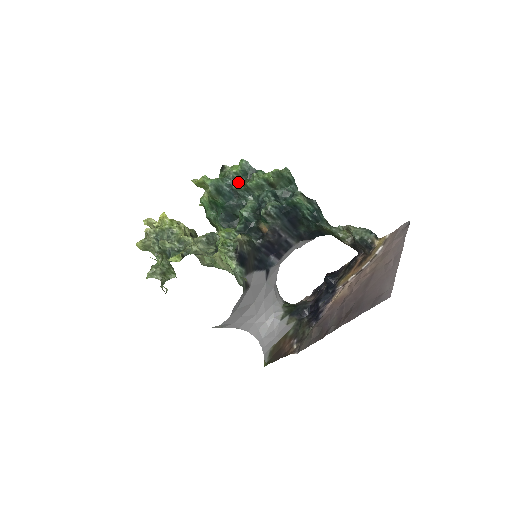
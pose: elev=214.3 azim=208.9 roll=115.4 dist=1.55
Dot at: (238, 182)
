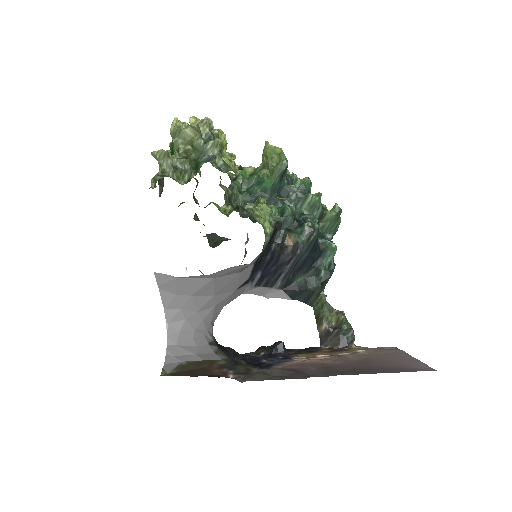
Dot at: occluded
